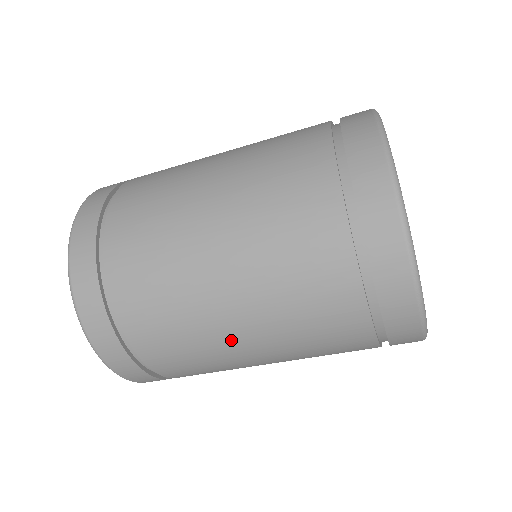
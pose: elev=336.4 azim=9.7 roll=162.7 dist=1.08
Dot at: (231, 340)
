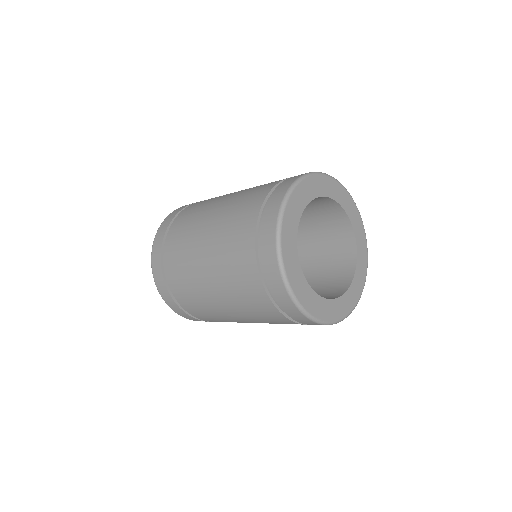
Dot at: (216, 305)
